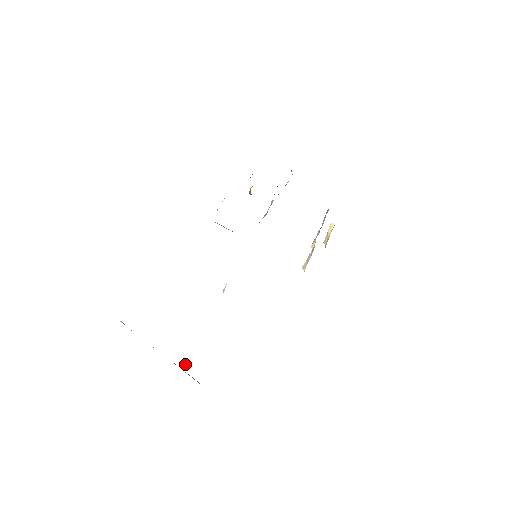
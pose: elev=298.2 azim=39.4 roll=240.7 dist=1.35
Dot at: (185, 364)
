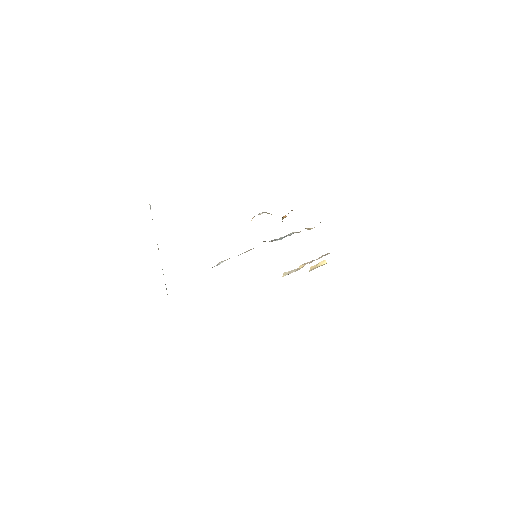
Dot at: occluded
